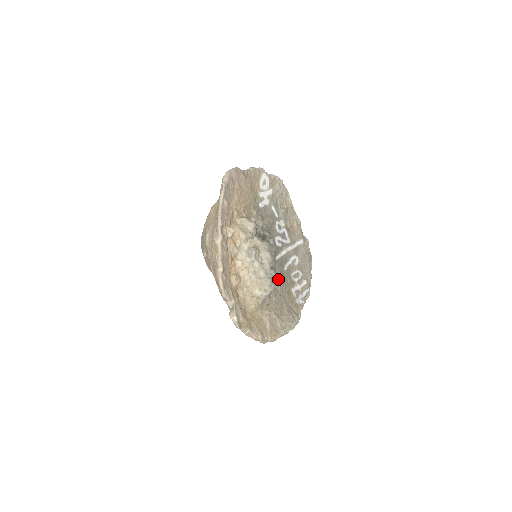
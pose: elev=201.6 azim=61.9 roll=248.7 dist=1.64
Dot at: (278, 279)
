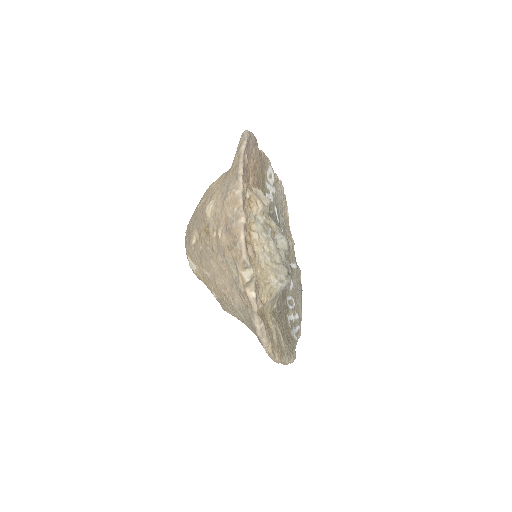
Dot at: occluded
